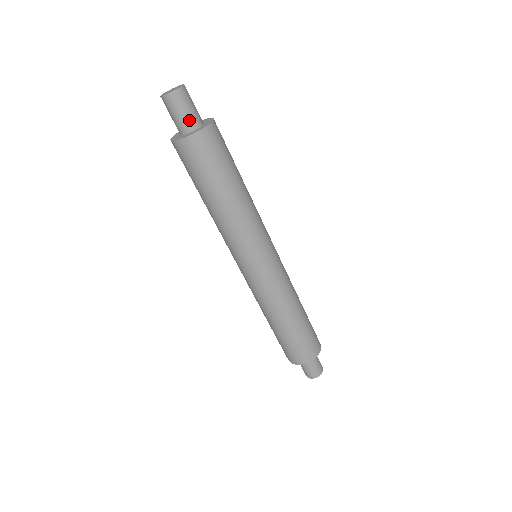
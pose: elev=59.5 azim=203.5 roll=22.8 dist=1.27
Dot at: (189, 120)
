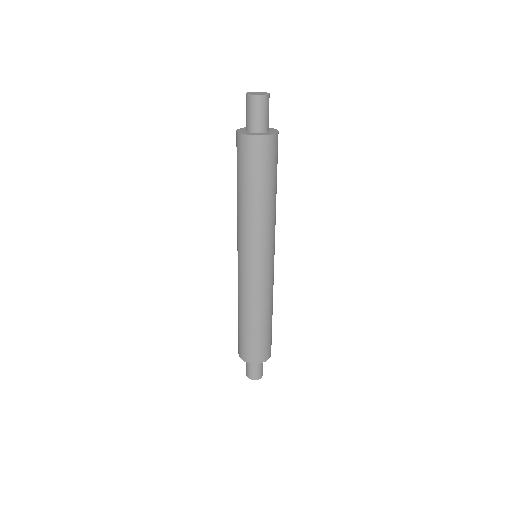
Dot at: (265, 123)
